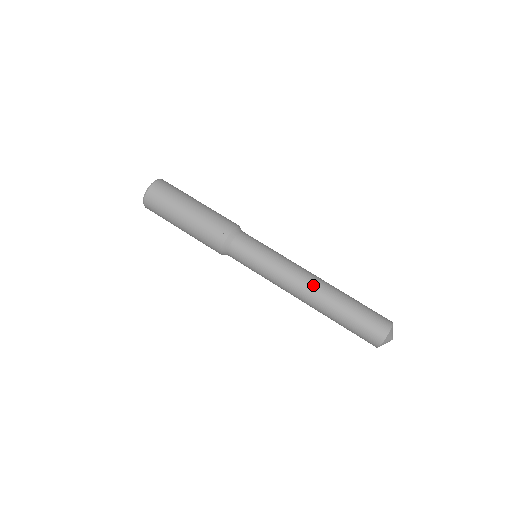
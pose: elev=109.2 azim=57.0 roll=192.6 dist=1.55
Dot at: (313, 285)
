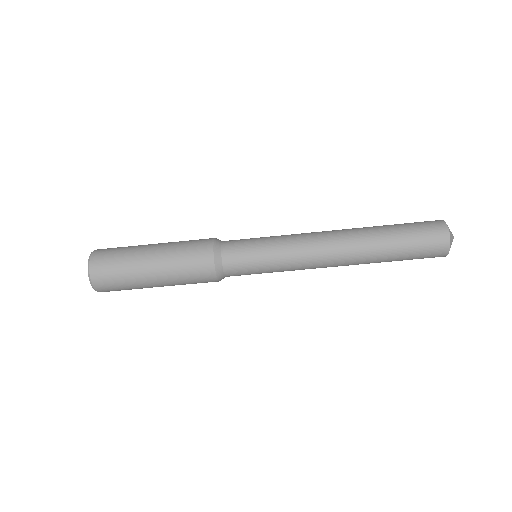
Dot at: occluded
